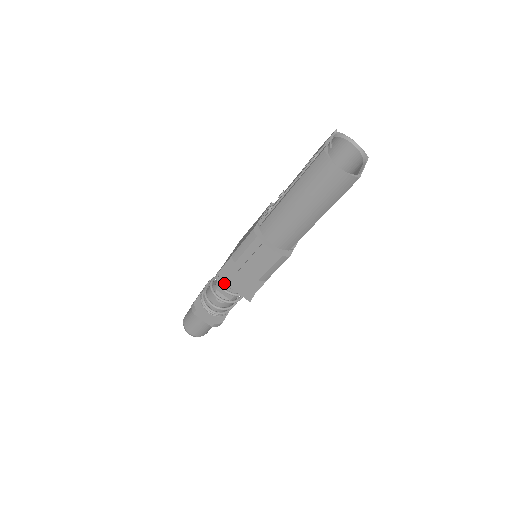
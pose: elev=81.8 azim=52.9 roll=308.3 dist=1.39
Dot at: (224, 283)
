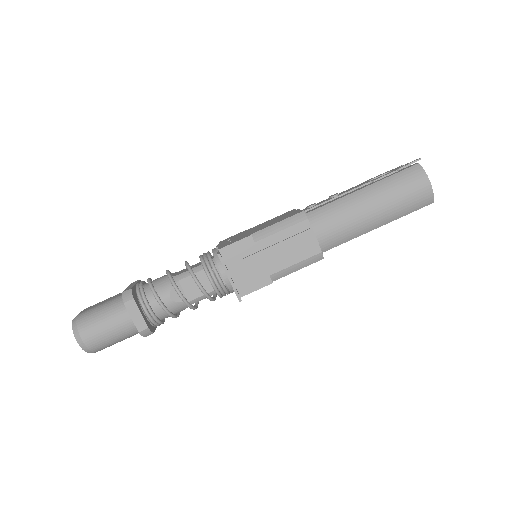
Dot at: (199, 274)
